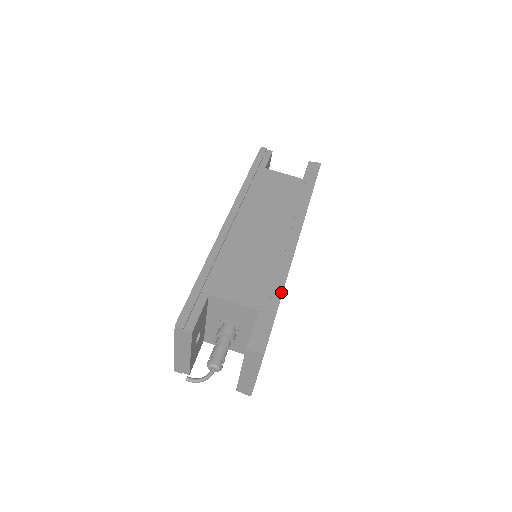
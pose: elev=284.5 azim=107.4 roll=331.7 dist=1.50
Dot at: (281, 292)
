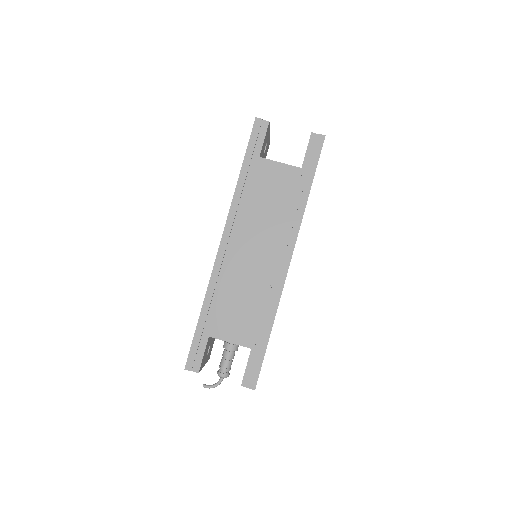
Dot at: (271, 328)
